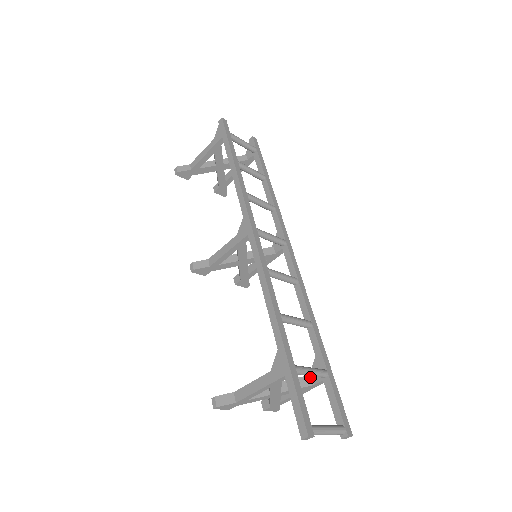
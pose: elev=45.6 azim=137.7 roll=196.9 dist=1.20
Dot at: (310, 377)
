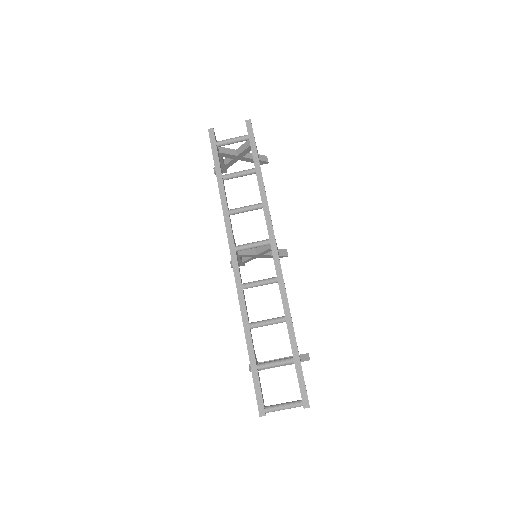
Dot at: occluded
